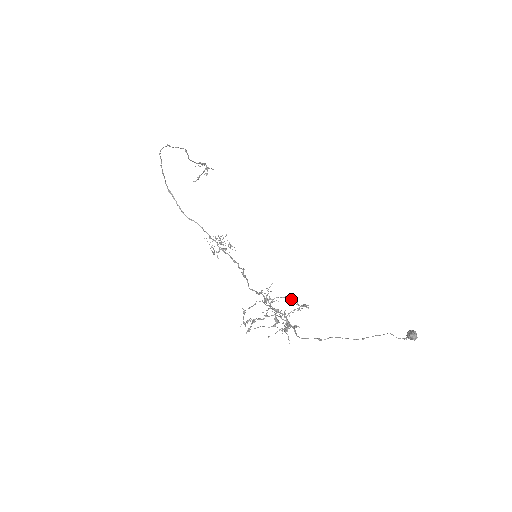
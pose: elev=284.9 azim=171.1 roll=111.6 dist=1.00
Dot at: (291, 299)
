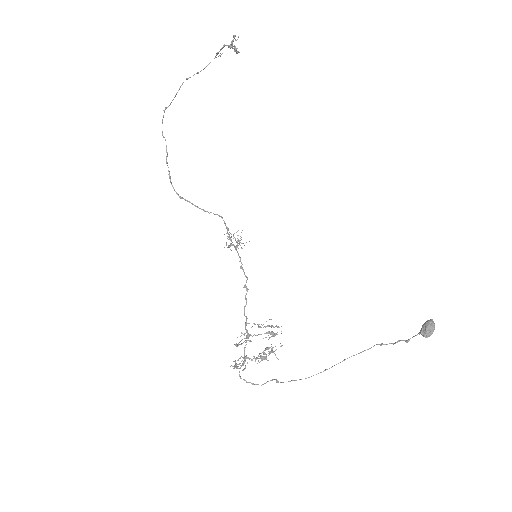
Dot at: (270, 326)
